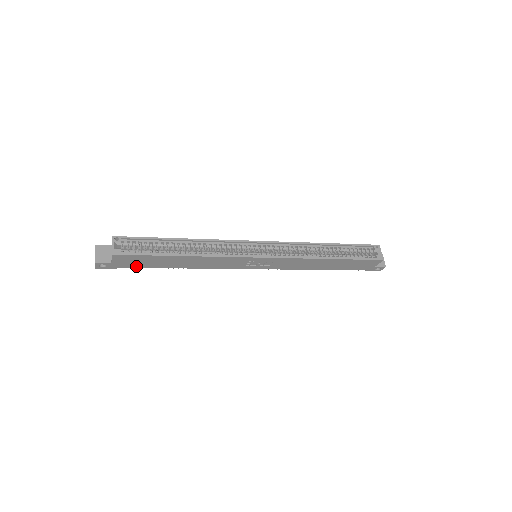
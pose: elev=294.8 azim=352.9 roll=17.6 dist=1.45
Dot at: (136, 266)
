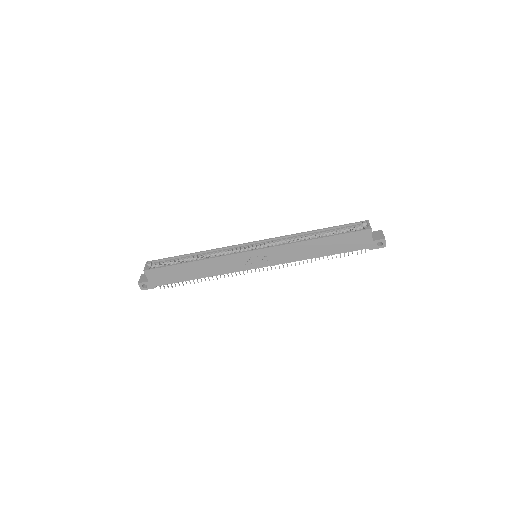
Dot at: (167, 282)
